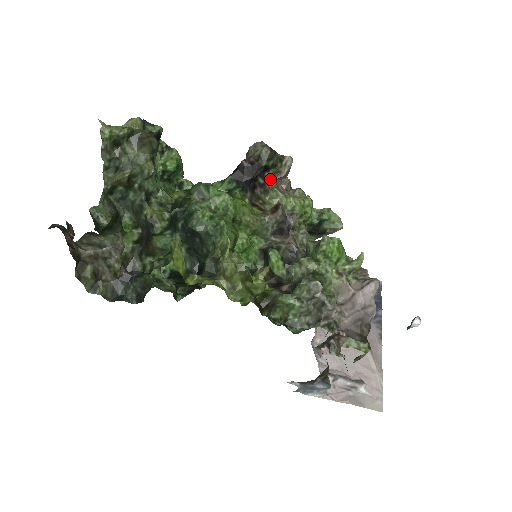
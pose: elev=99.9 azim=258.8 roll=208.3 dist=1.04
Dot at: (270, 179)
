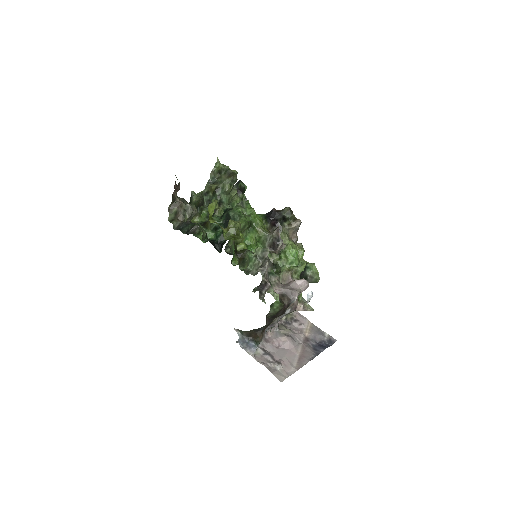
Dot at: (285, 227)
